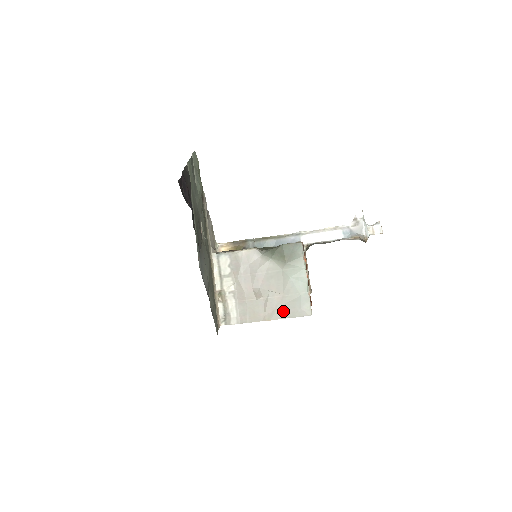
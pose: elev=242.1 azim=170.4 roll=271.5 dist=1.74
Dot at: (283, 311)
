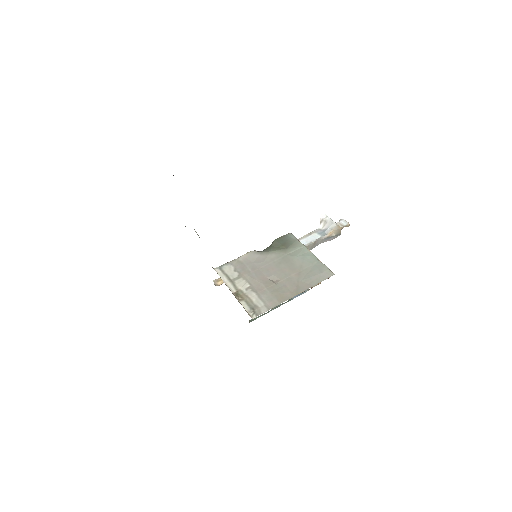
Dot at: (306, 282)
